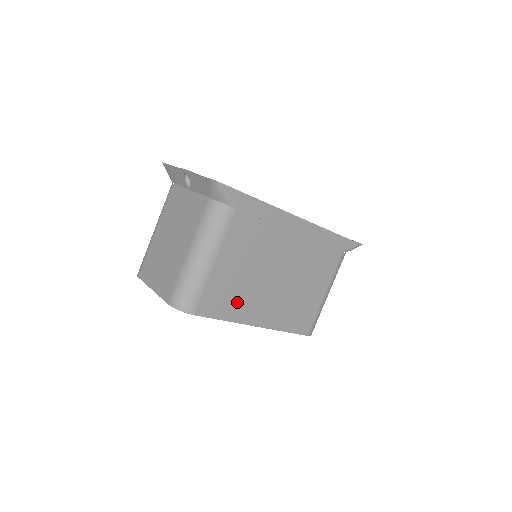
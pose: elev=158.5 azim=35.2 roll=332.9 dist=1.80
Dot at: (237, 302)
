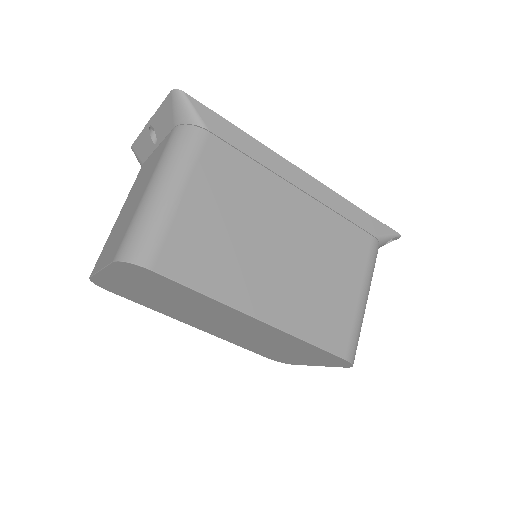
Dot at: (221, 268)
